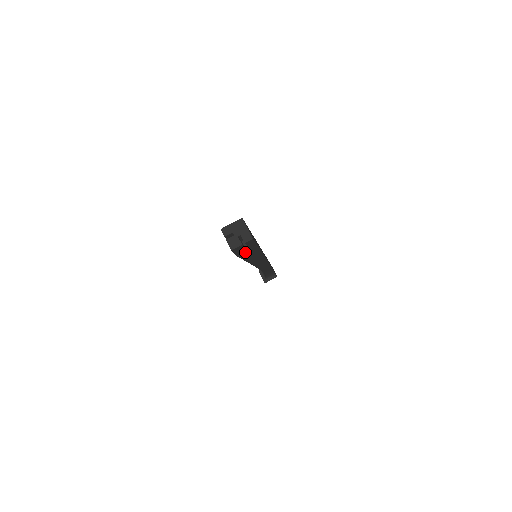
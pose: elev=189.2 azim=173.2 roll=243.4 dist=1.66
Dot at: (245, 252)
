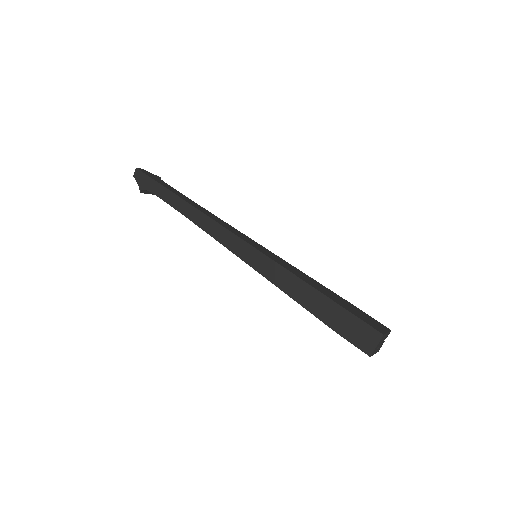
Dot at: occluded
